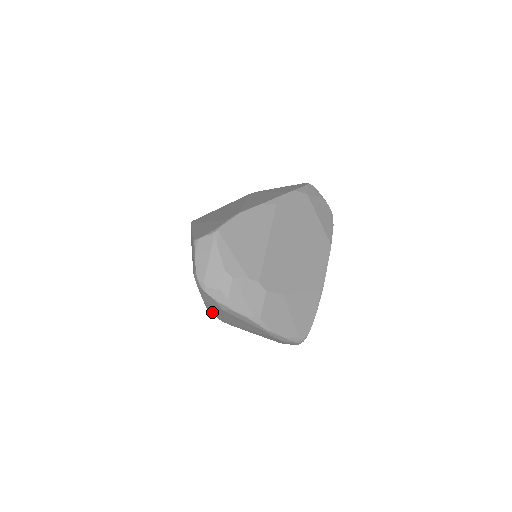
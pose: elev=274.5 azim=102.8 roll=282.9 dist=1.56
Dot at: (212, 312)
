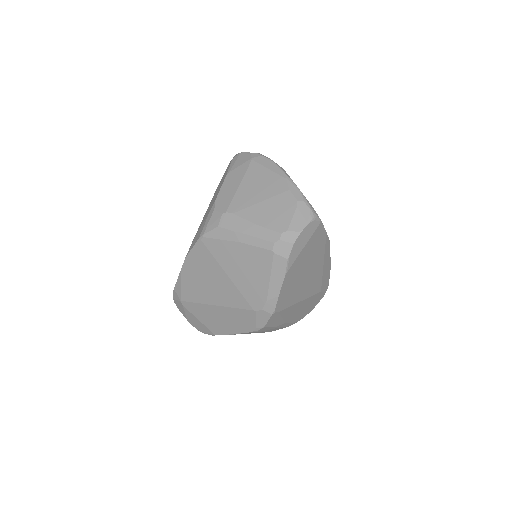
Dot at: (221, 200)
